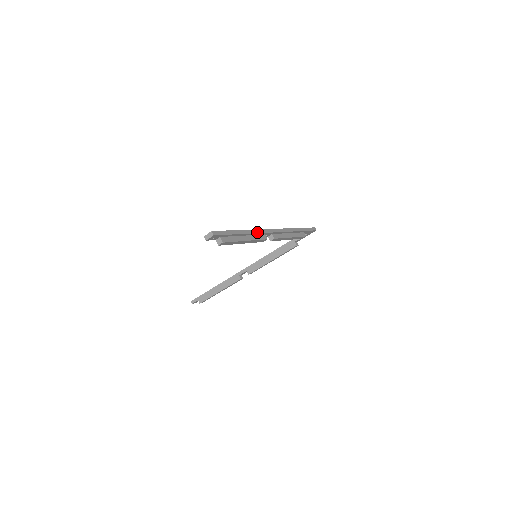
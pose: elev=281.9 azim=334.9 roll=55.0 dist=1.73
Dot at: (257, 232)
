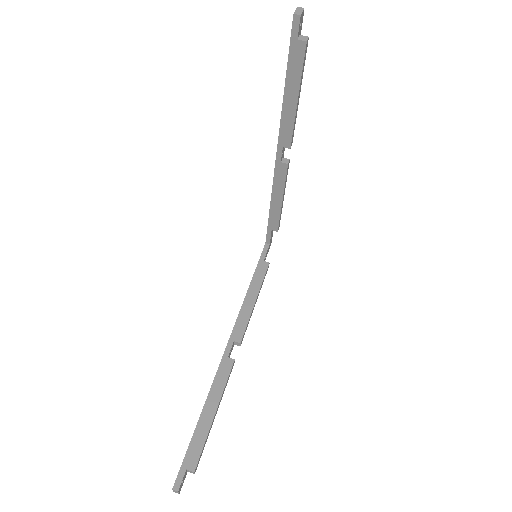
Dot at: occluded
